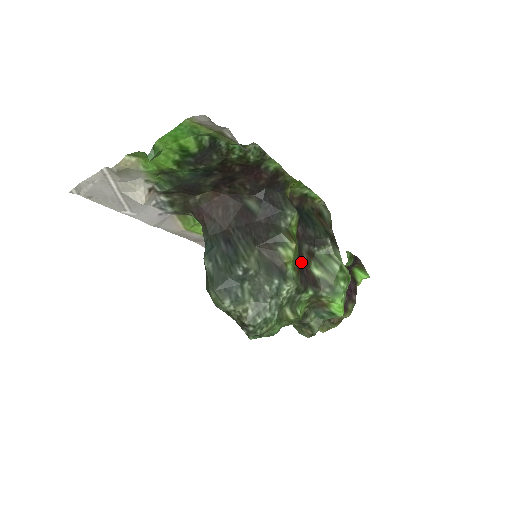
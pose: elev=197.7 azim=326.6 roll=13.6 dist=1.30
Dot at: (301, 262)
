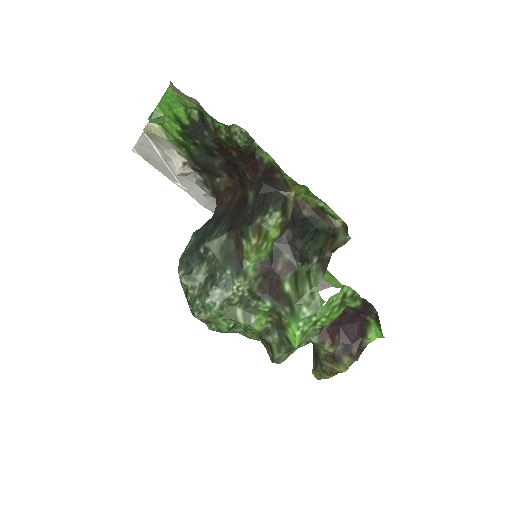
Dot at: (271, 268)
